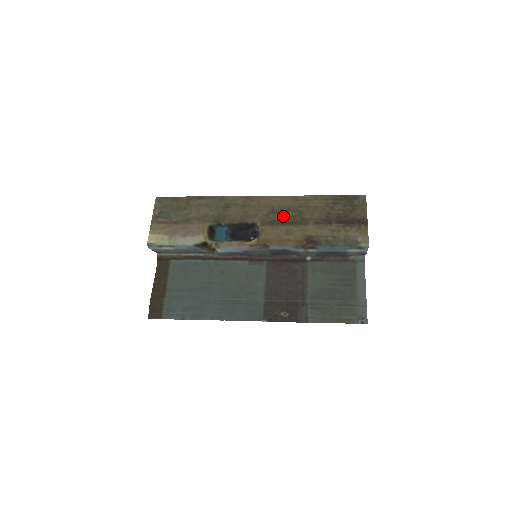
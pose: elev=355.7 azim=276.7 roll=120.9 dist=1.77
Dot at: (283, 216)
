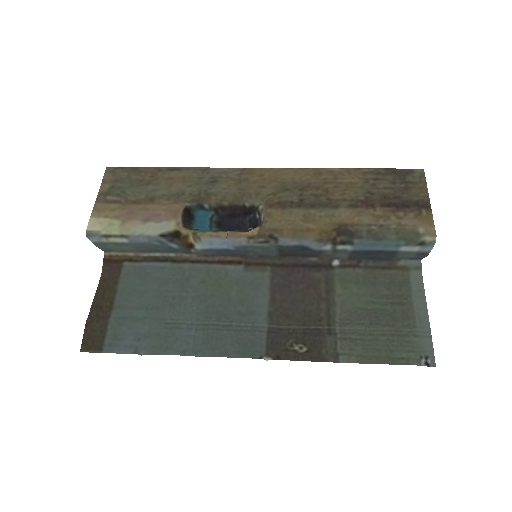
Dot at: (299, 195)
